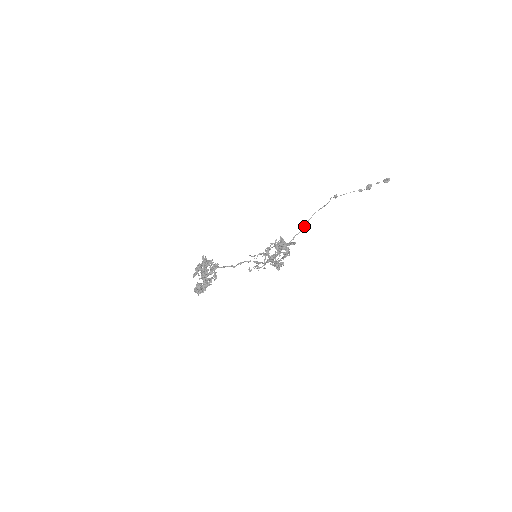
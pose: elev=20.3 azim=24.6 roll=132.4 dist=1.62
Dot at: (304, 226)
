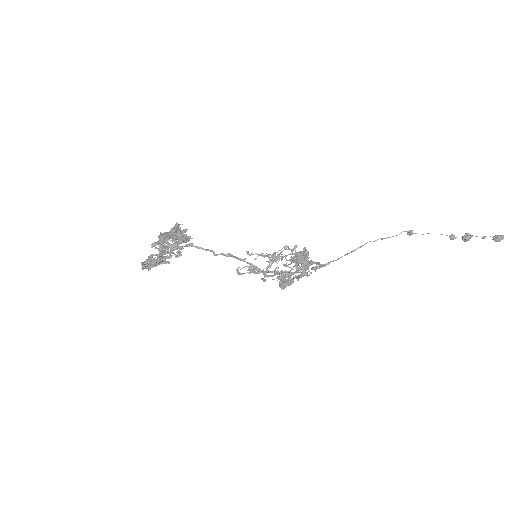
Dot at: (348, 253)
